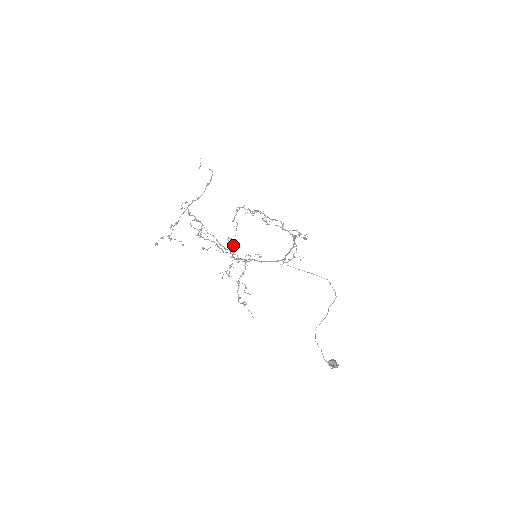
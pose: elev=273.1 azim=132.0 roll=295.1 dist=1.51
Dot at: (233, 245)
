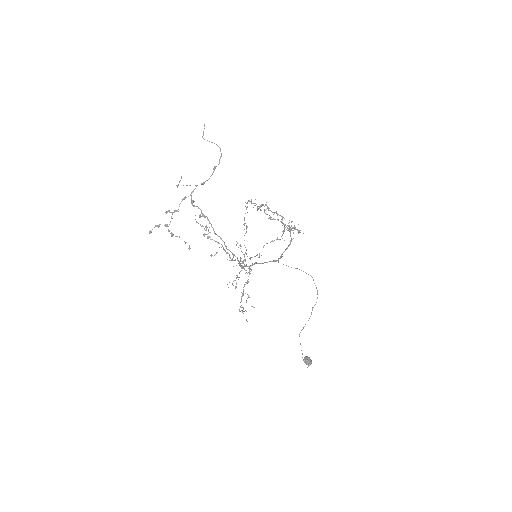
Dot at: occluded
